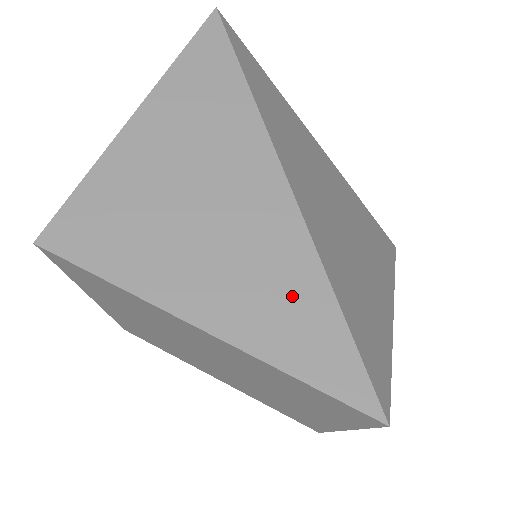
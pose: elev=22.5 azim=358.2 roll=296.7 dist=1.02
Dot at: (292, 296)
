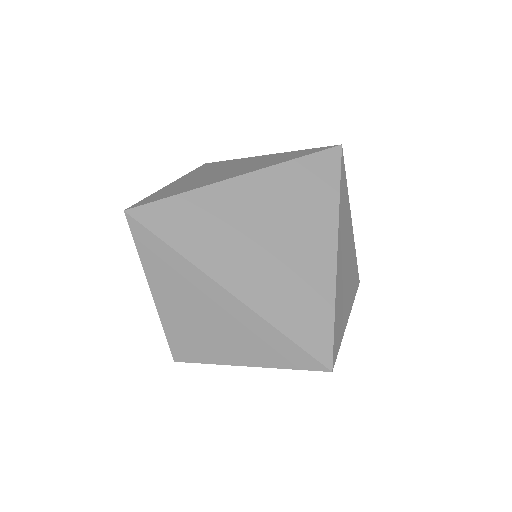
Dot at: (268, 342)
